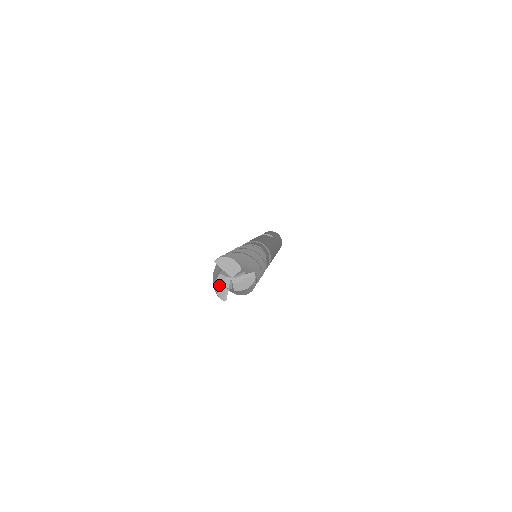
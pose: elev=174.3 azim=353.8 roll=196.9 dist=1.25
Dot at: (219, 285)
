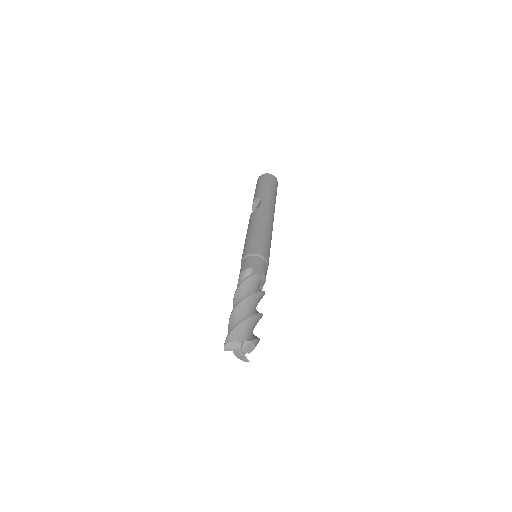
Dot at: (239, 357)
